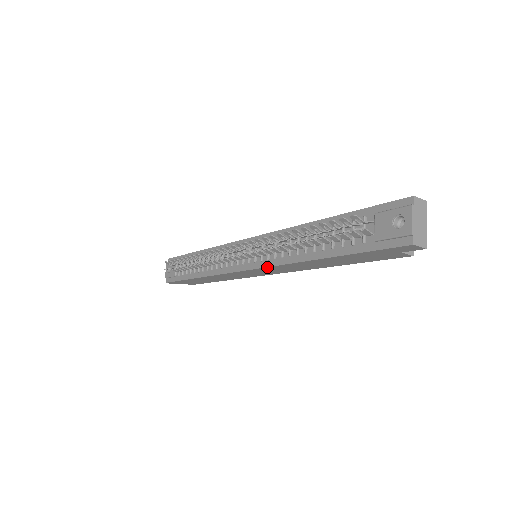
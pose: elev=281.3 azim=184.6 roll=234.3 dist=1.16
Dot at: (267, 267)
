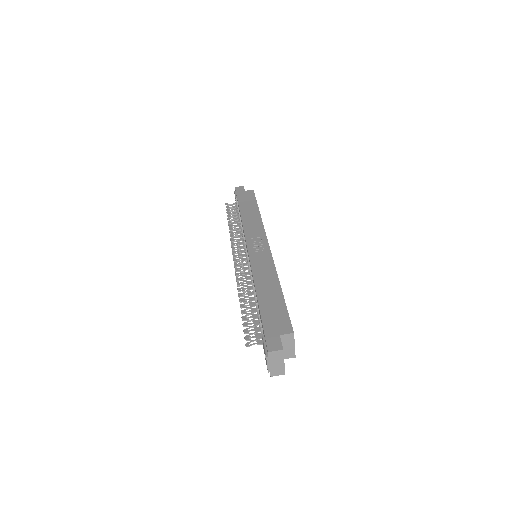
Dot at: occluded
